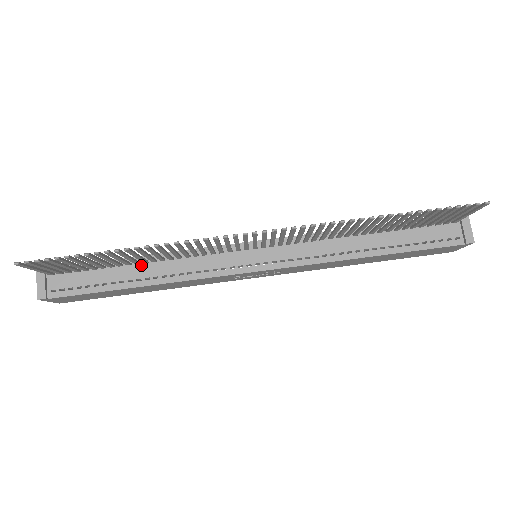
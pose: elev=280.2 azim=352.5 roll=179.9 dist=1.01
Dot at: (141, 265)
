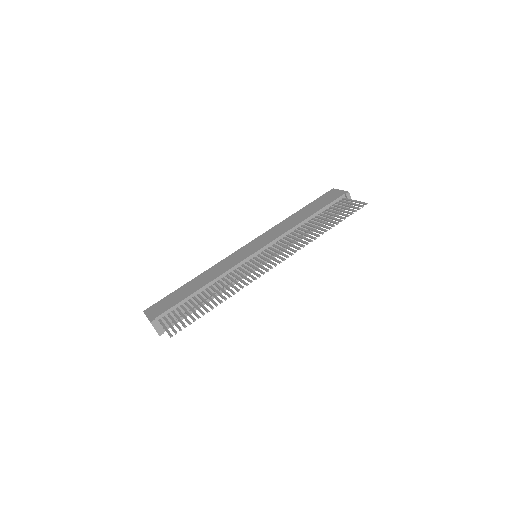
Dot at: occluded
